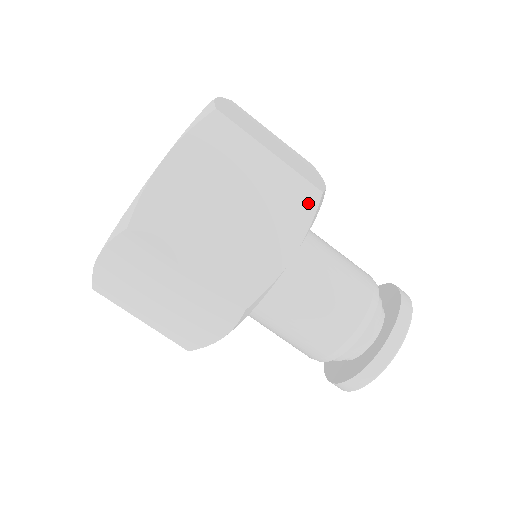
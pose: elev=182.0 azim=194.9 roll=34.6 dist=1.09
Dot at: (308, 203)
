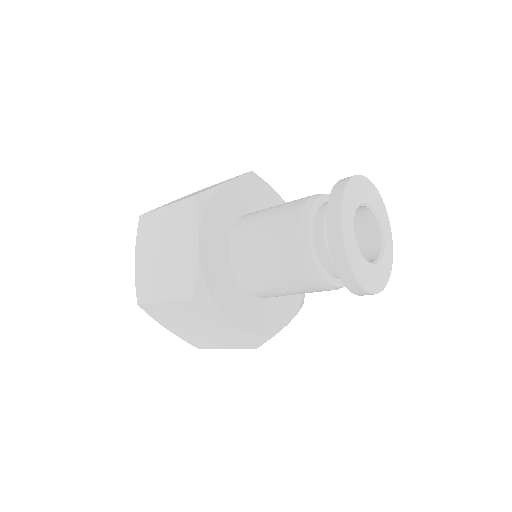
Dot at: (190, 210)
